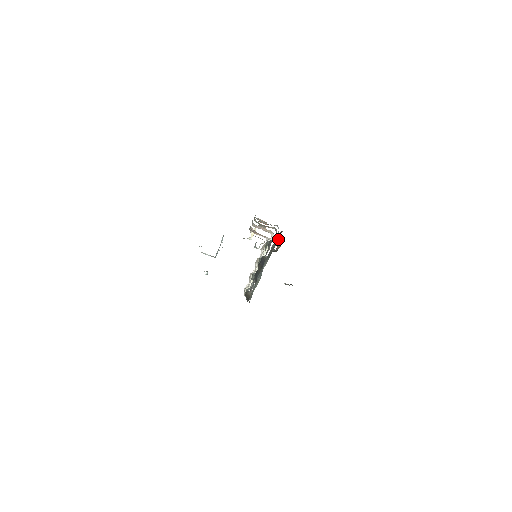
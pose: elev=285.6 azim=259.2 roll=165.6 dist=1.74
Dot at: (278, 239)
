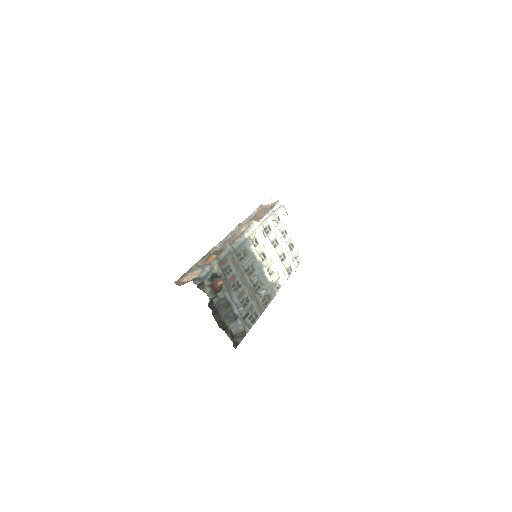
Dot at: (207, 287)
